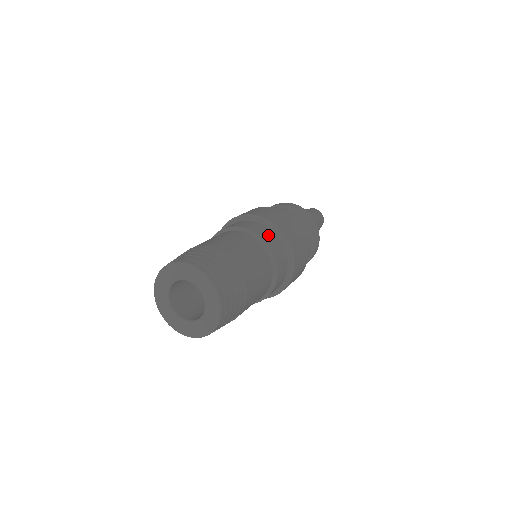
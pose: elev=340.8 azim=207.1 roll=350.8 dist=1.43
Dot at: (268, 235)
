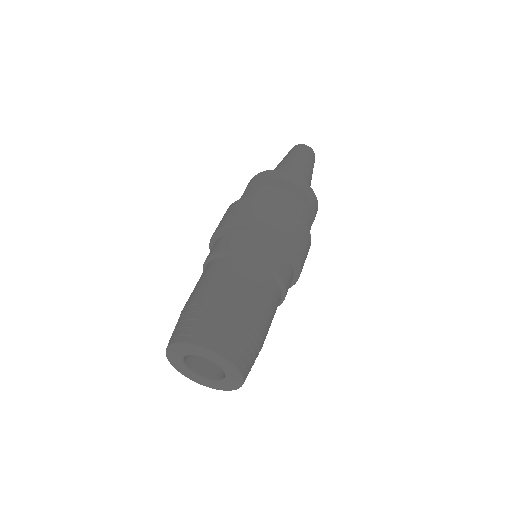
Dot at: (275, 257)
